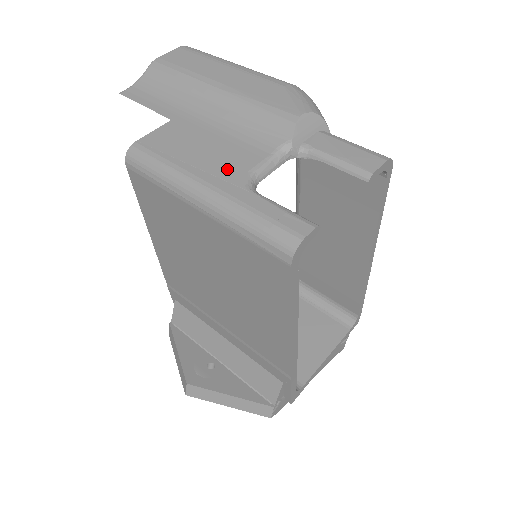
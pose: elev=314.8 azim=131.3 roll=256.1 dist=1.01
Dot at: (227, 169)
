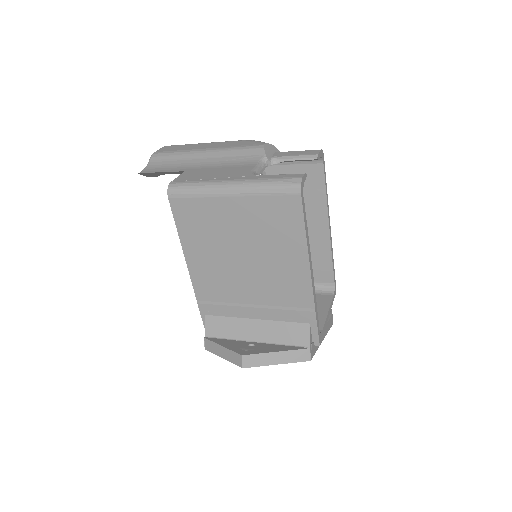
Dot at: (238, 174)
